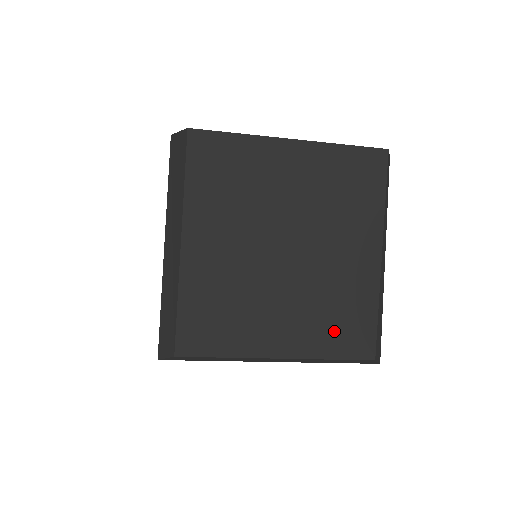
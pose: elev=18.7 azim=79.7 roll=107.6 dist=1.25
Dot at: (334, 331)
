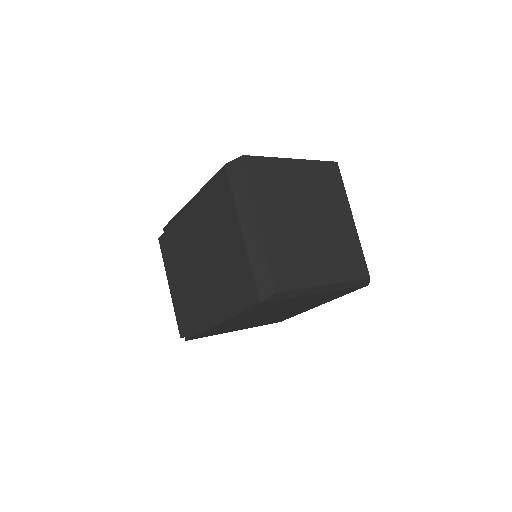
Dot at: (347, 264)
